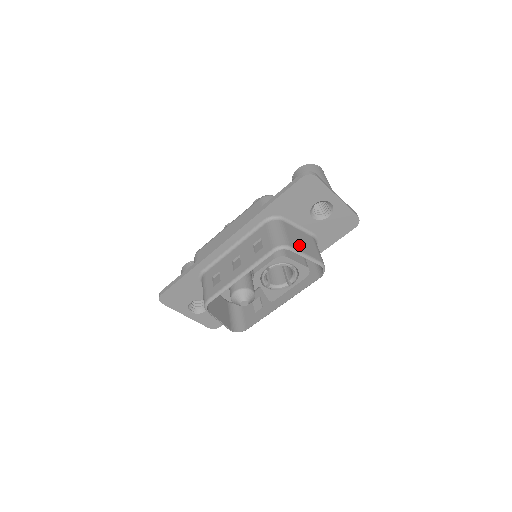
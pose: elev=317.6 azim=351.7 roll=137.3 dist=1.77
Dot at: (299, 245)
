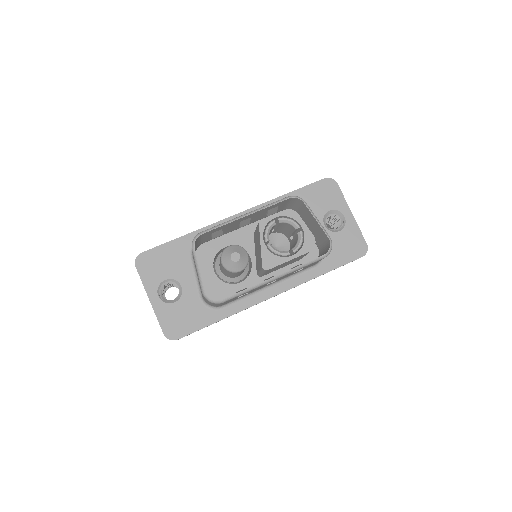
Dot at: occluded
